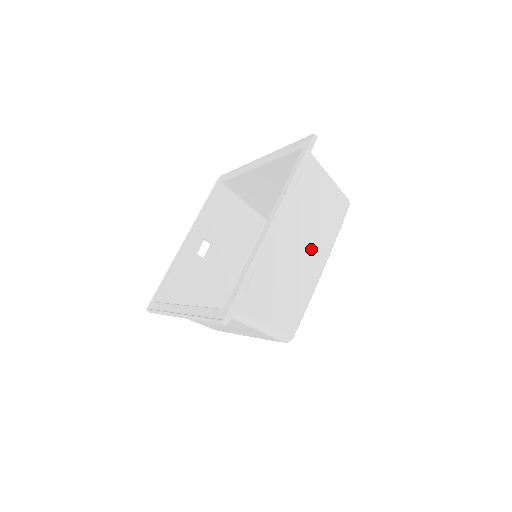
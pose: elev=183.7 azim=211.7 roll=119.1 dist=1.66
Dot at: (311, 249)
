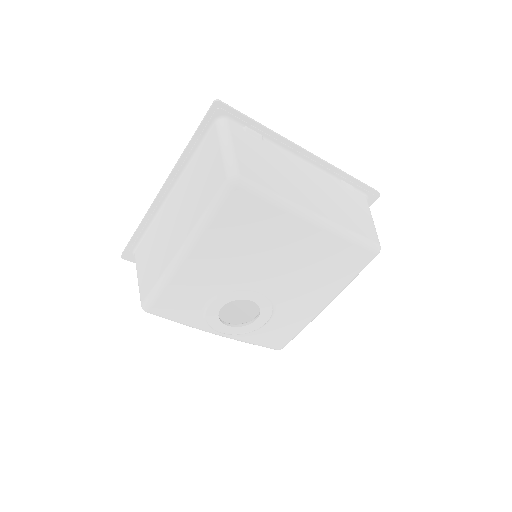
Dot at: (318, 200)
